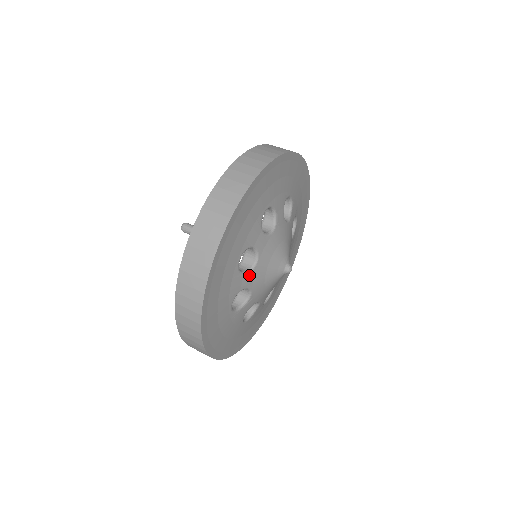
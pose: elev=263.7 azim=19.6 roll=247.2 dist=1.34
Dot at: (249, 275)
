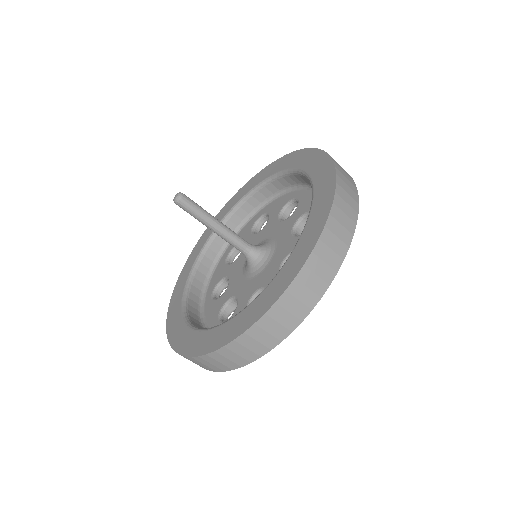
Dot at: occluded
